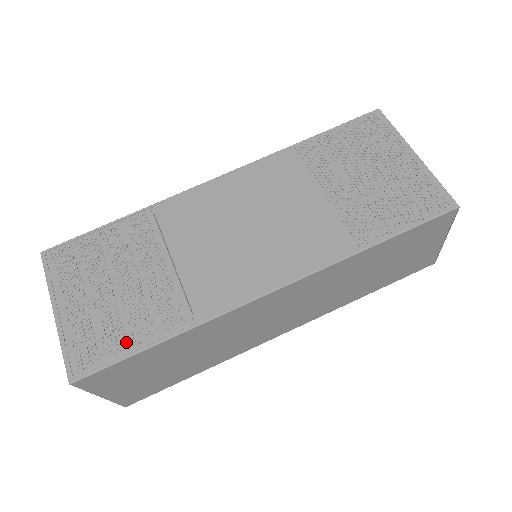
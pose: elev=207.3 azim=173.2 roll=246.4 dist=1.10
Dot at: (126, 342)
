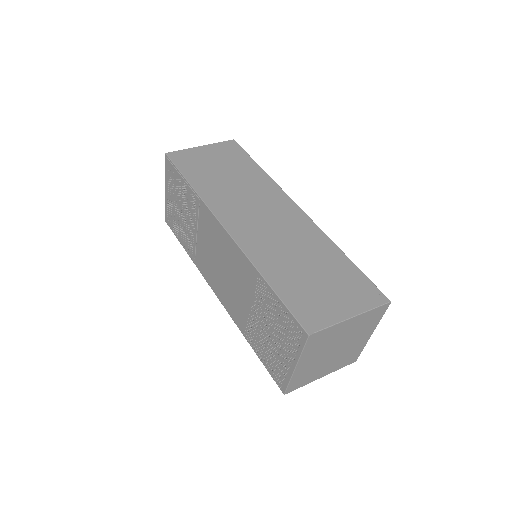
Dot at: (178, 235)
